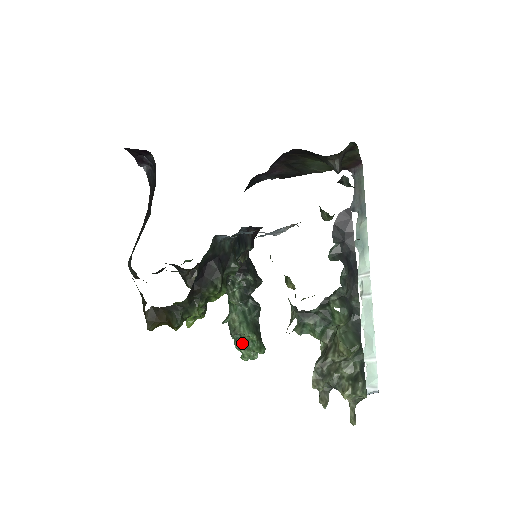
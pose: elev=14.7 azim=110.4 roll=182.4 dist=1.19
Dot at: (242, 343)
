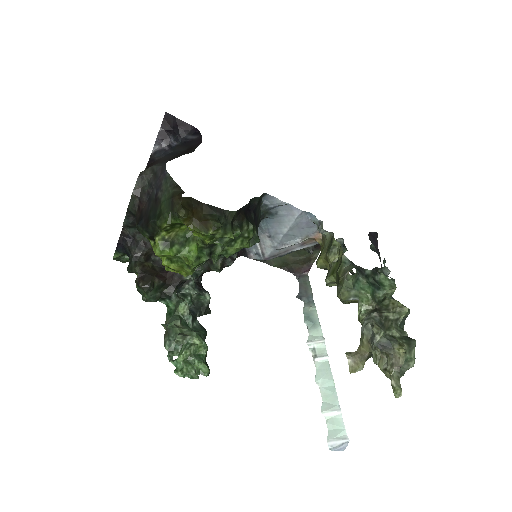
Dot at: (188, 350)
